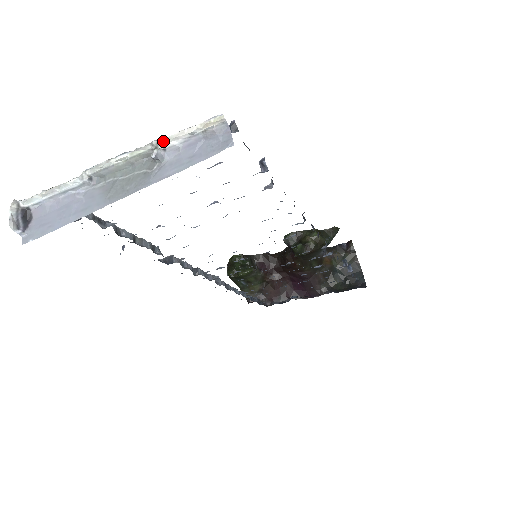
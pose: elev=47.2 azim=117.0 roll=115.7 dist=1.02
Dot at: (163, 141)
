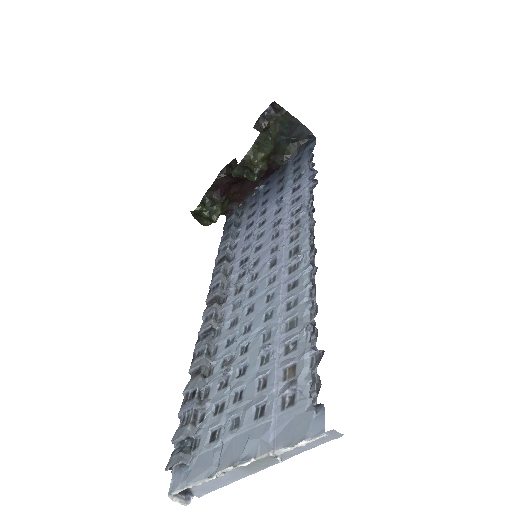
Dot at: (280, 454)
